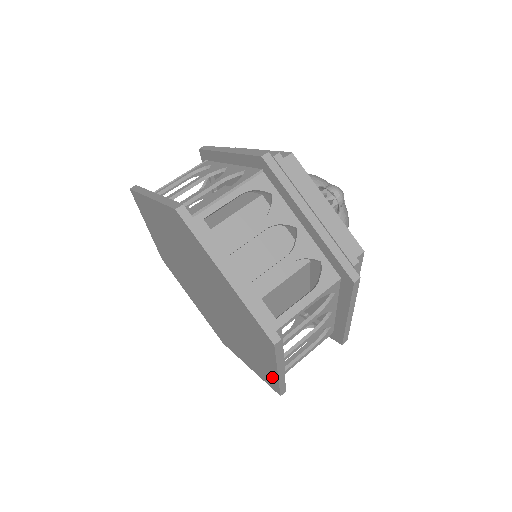
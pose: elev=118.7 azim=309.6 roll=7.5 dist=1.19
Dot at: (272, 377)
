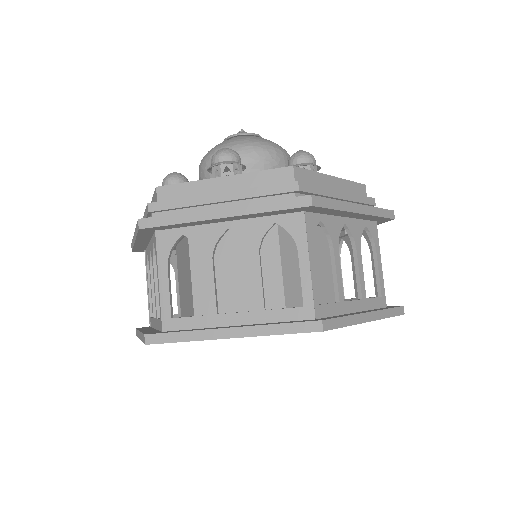
Dot at: occluded
